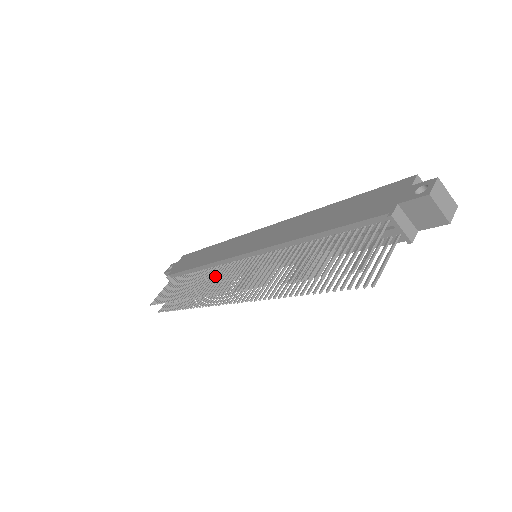
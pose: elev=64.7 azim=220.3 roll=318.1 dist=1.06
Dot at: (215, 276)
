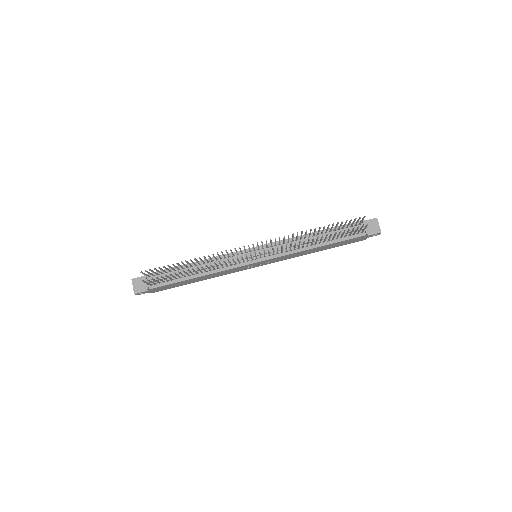
Dot at: (228, 254)
